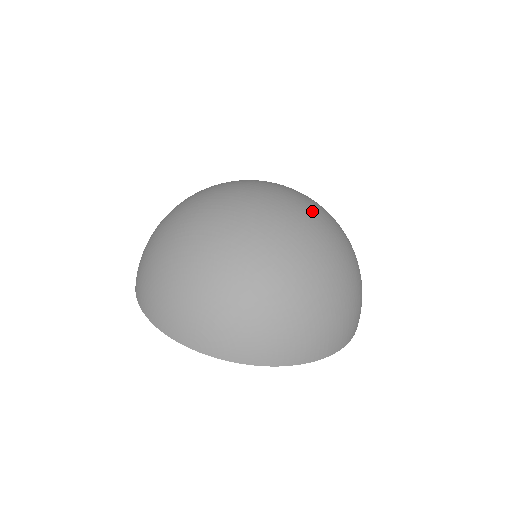
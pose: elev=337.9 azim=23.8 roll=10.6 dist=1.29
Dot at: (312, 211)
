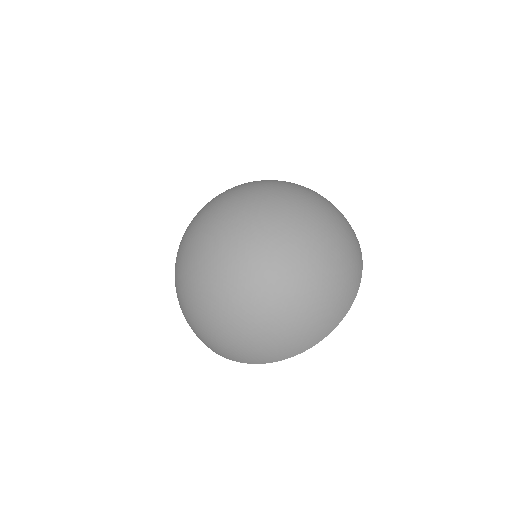
Dot at: (263, 238)
